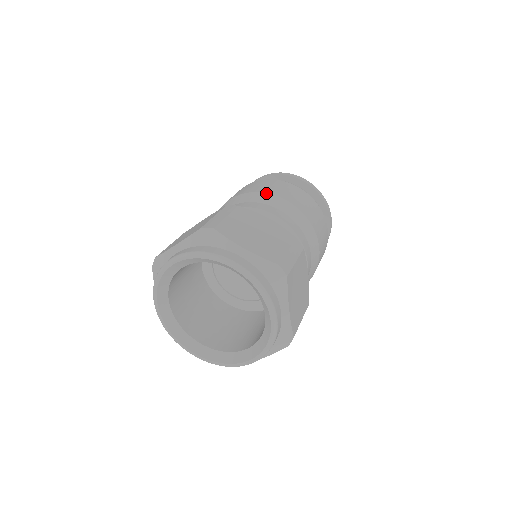
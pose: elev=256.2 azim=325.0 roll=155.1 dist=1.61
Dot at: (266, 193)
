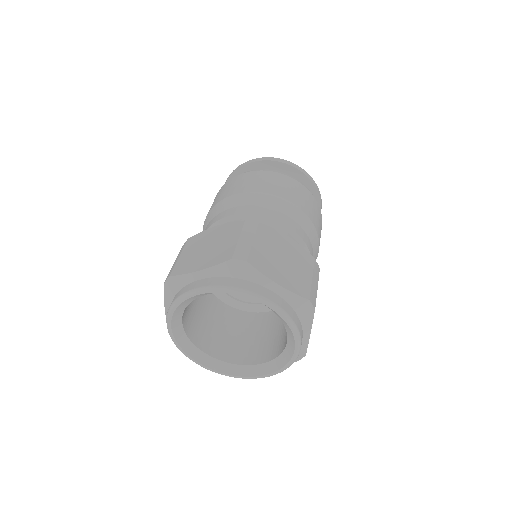
Dot at: (275, 195)
